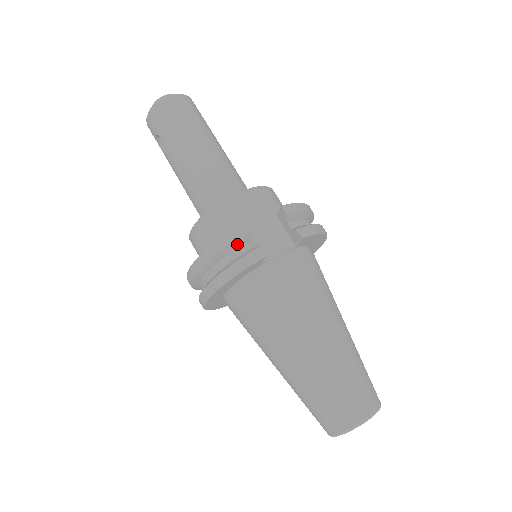
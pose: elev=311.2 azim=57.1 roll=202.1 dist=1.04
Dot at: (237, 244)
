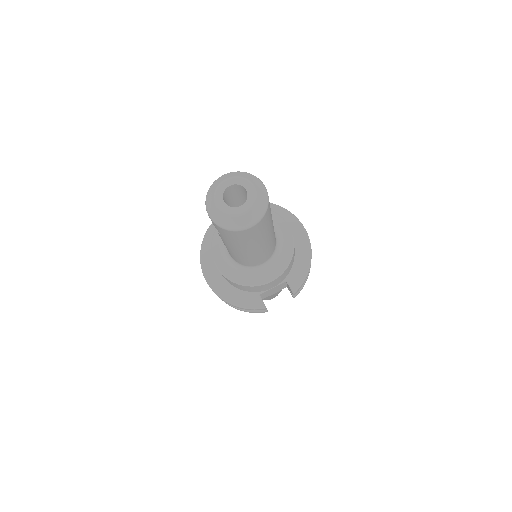
Dot at: occluded
